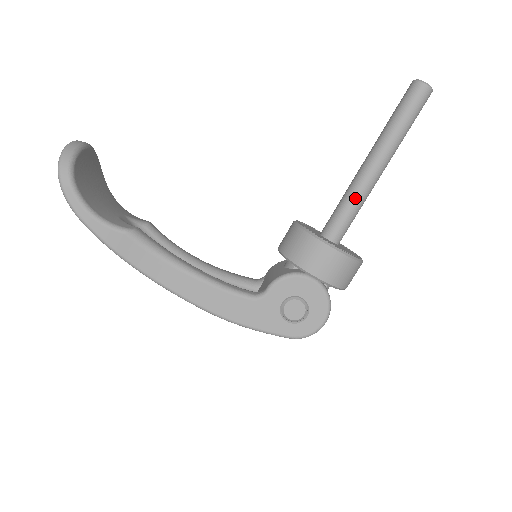
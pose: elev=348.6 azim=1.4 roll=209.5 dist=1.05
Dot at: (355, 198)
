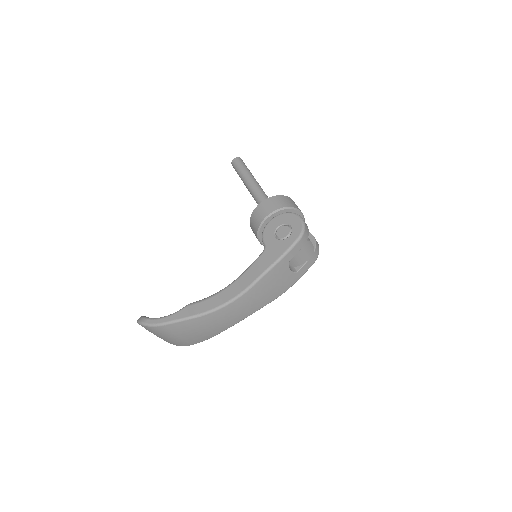
Dot at: (258, 196)
